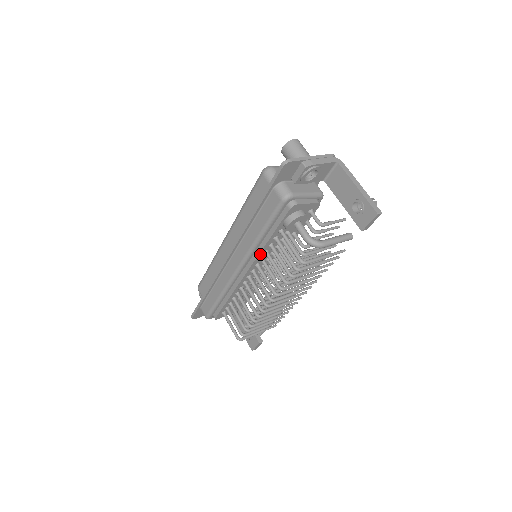
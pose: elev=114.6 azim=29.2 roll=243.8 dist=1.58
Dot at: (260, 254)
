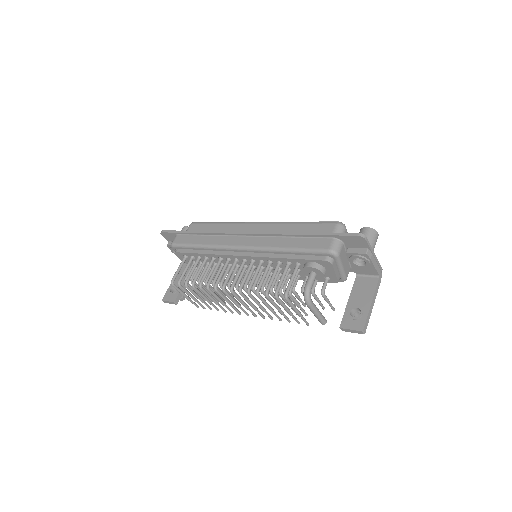
Dot at: (266, 258)
